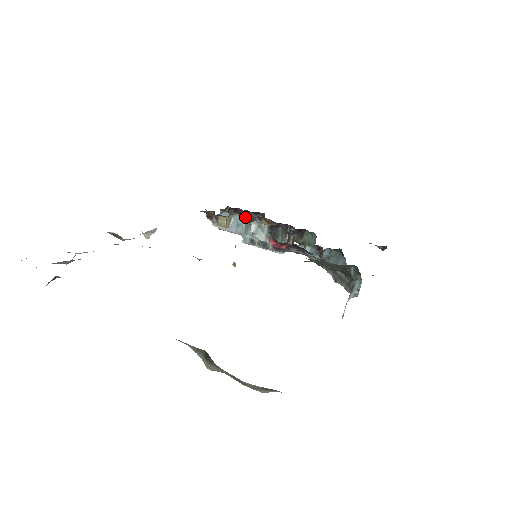
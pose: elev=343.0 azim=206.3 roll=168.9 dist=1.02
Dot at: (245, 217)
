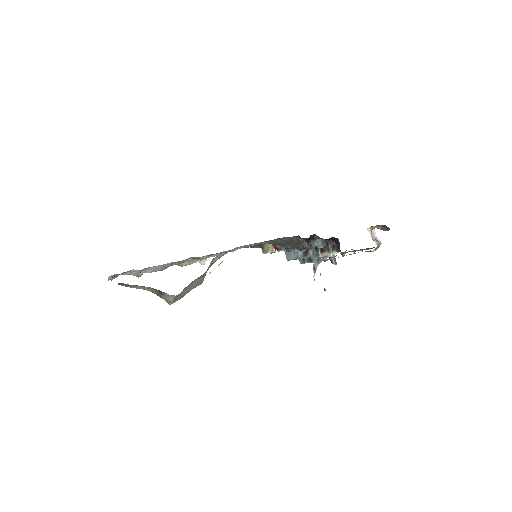
Dot at: occluded
